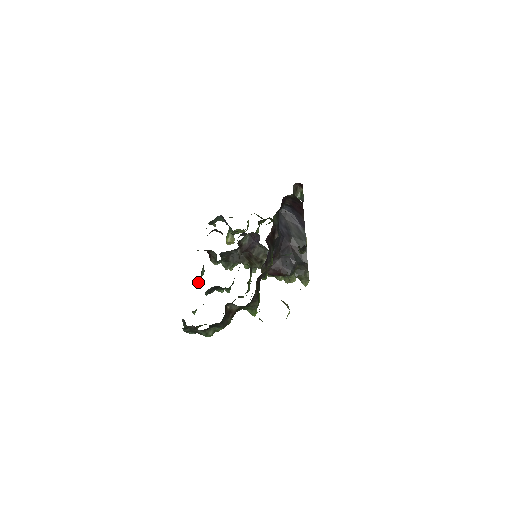
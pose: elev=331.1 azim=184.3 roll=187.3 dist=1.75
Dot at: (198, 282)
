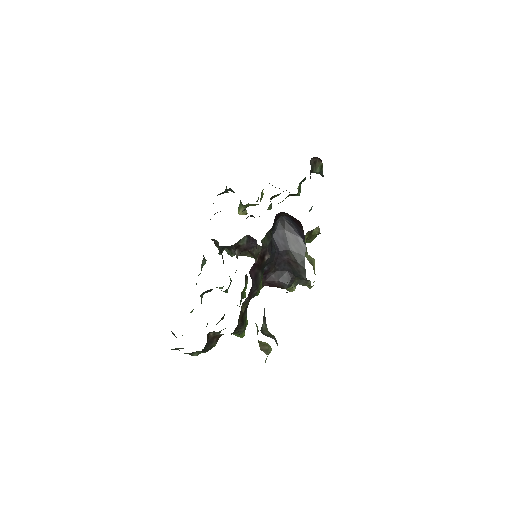
Dot at: (198, 275)
